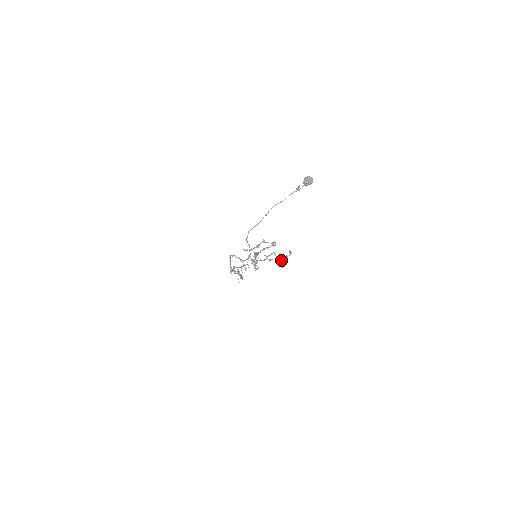
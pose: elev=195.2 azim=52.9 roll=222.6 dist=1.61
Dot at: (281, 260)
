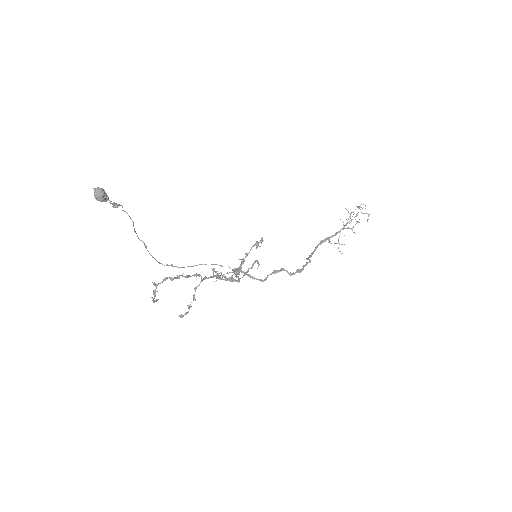
Dot at: (239, 269)
